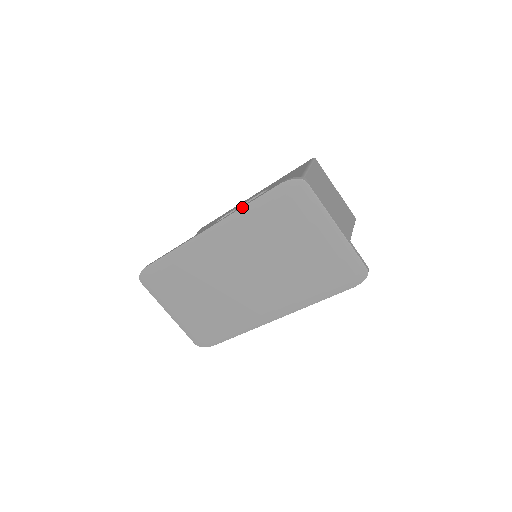
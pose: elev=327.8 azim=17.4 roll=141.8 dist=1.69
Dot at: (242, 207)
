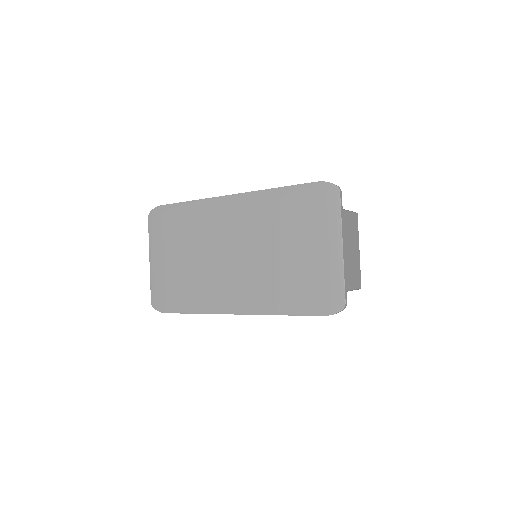
Dot at: (273, 188)
